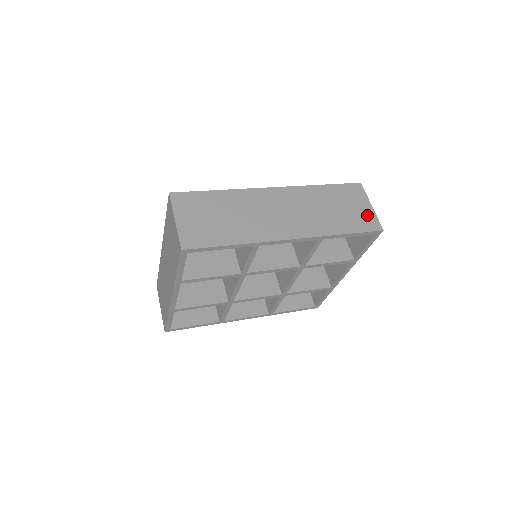
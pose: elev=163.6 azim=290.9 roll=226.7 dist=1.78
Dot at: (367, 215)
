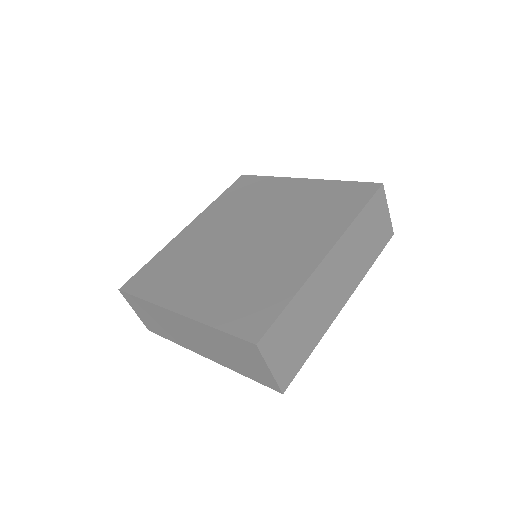
Dot at: (386, 225)
